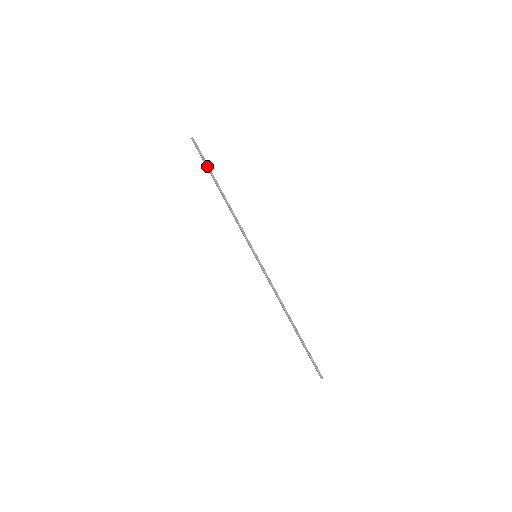
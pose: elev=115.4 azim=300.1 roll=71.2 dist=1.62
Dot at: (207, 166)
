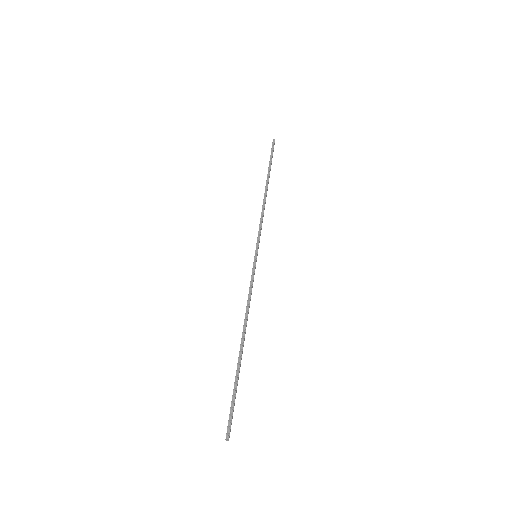
Dot at: (270, 163)
